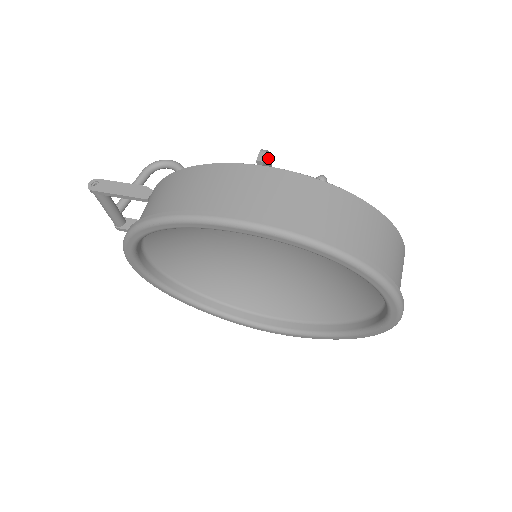
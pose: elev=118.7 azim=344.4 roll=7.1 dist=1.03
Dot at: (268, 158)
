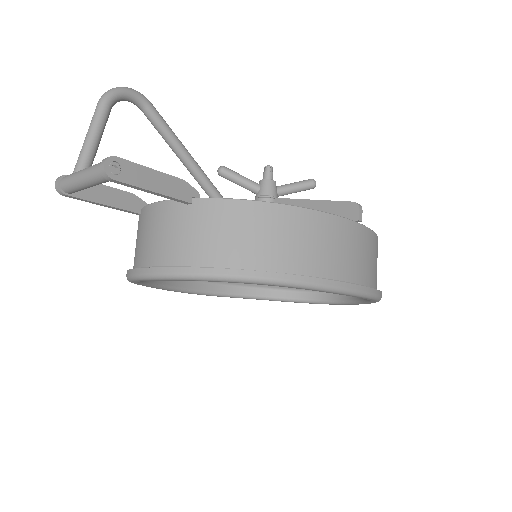
Dot at: (351, 206)
